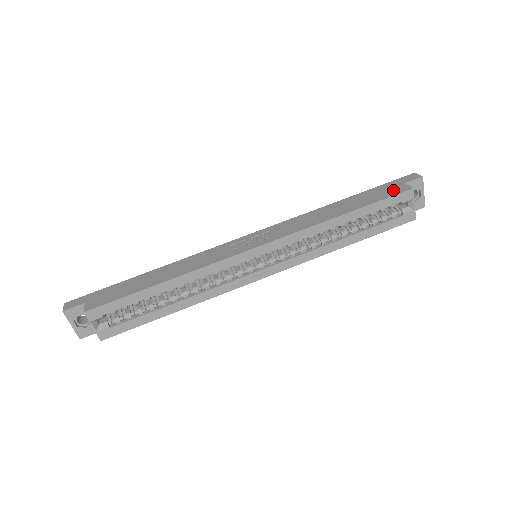
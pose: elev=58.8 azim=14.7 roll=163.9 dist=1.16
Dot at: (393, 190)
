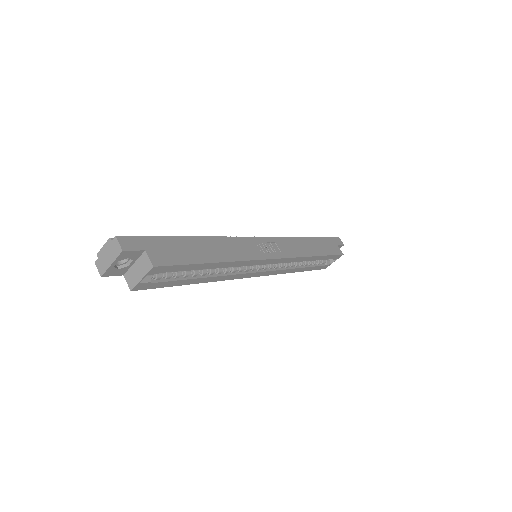
Dot at: (335, 249)
